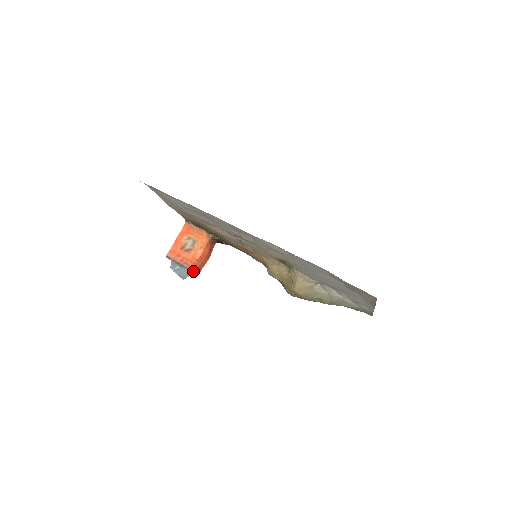
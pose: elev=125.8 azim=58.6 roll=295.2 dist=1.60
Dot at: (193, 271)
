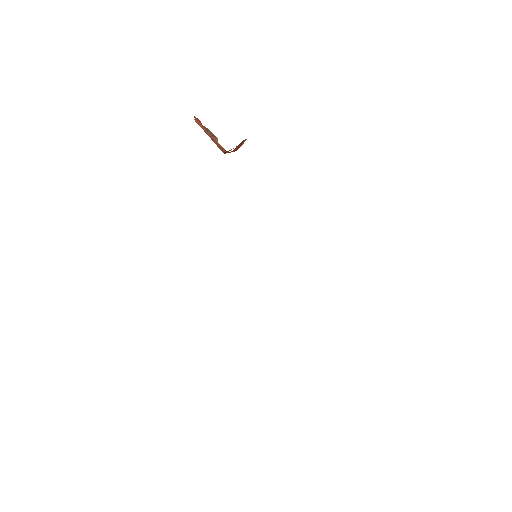
Dot at: occluded
